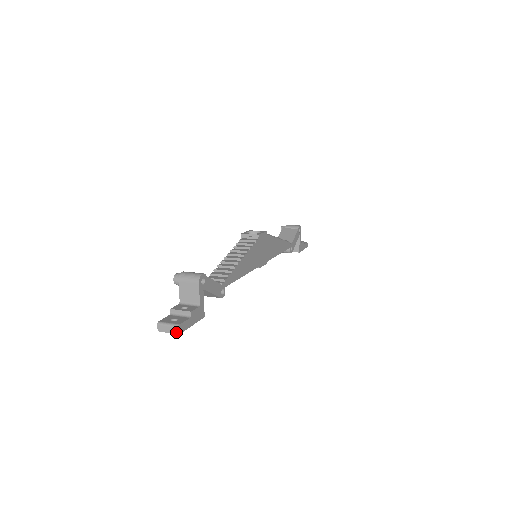
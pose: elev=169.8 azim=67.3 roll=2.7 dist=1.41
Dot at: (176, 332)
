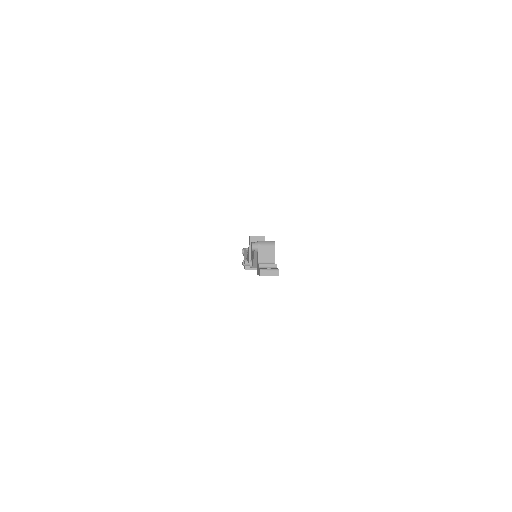
Dot at: (277, 274)
